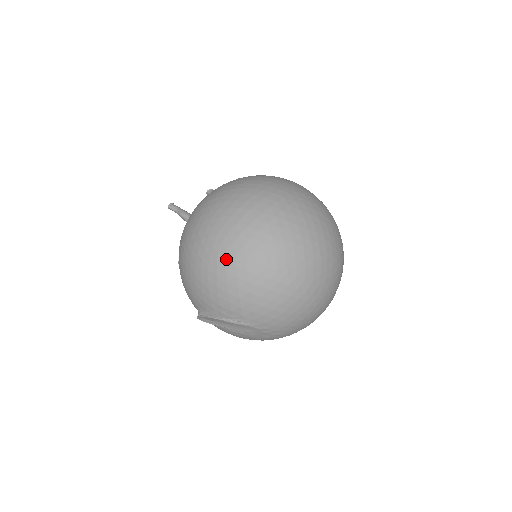
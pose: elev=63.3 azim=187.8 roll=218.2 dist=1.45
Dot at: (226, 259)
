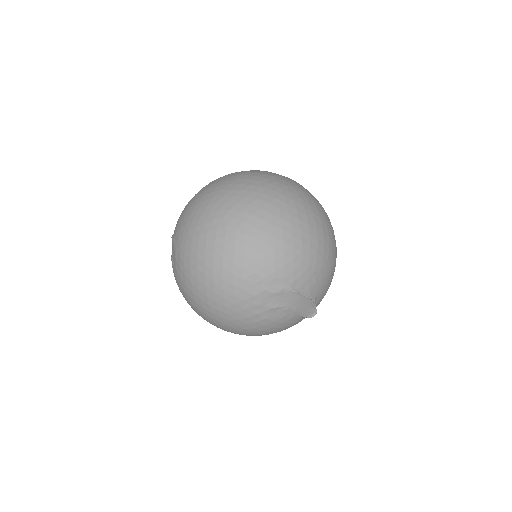
Dot at: occluded
